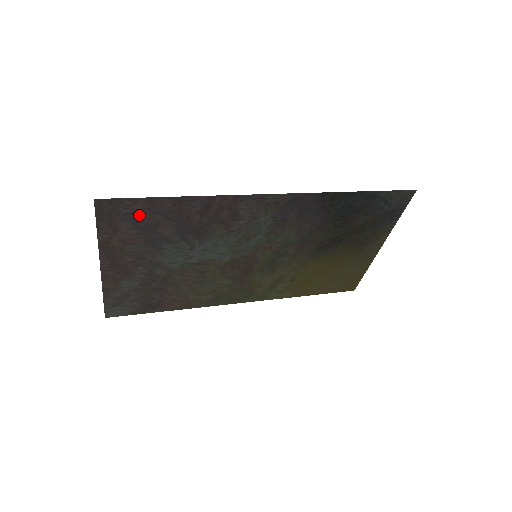
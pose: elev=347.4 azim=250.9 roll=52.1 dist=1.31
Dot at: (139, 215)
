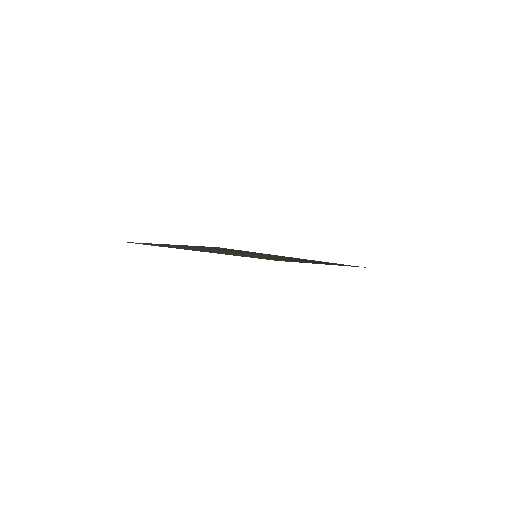
Dot at: occluded
